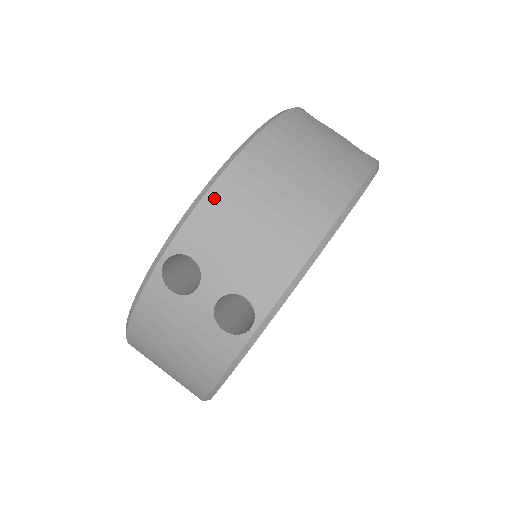
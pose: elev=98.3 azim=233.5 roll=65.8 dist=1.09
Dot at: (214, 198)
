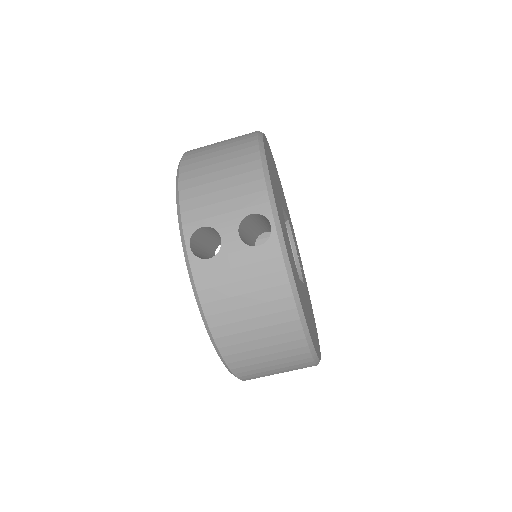
Dot at: (241, 375)
